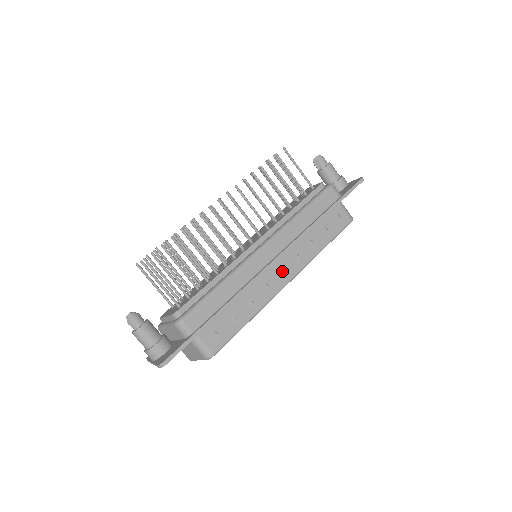
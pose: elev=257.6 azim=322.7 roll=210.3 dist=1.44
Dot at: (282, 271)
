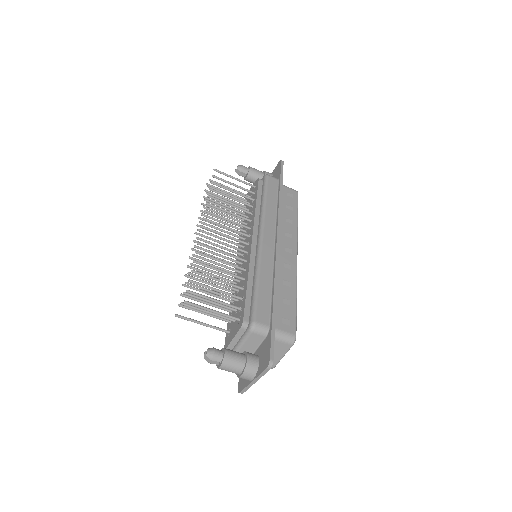
Dot at: (286, 249)
